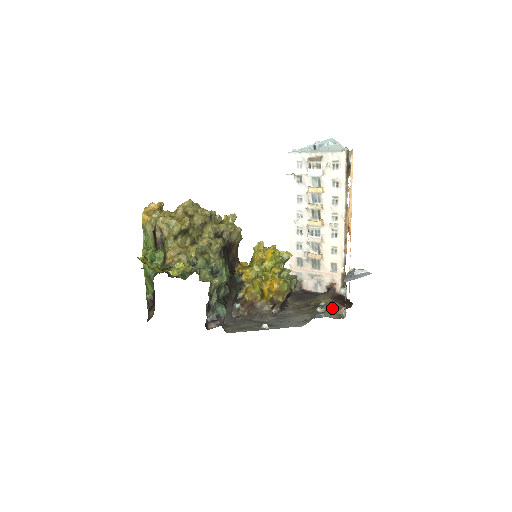
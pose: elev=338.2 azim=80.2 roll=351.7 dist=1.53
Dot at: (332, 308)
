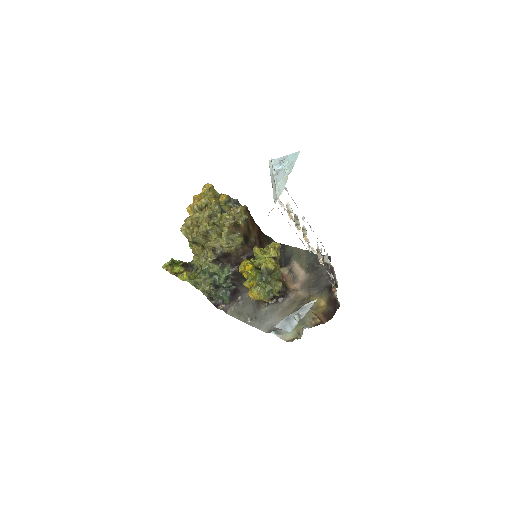
Dot at: (300, 322)
